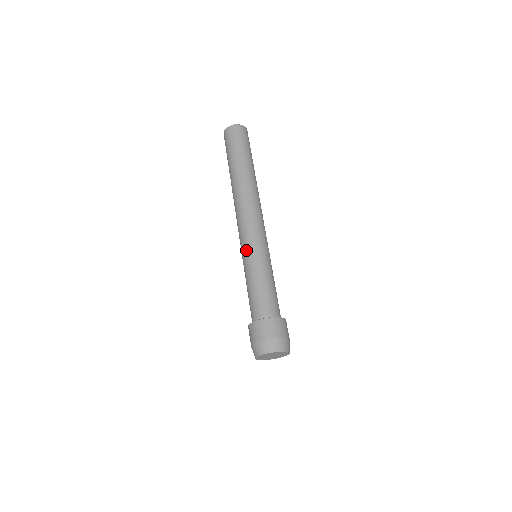
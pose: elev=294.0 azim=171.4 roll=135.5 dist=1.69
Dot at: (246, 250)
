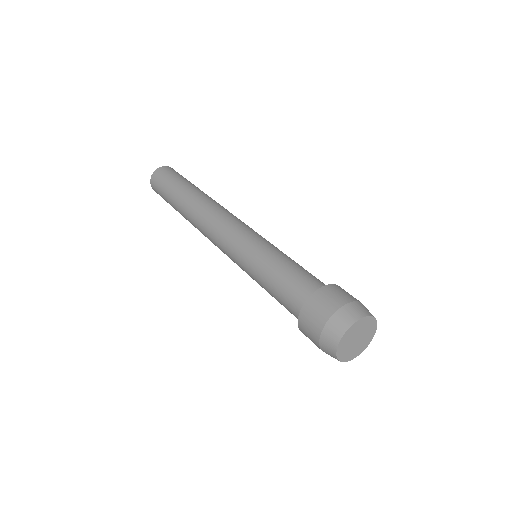
Dot at: (241, 247)
